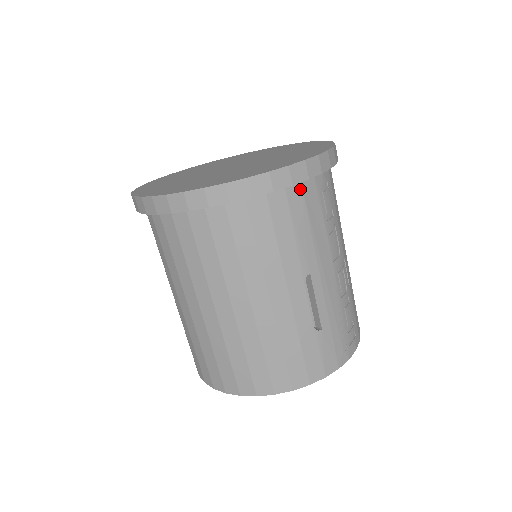
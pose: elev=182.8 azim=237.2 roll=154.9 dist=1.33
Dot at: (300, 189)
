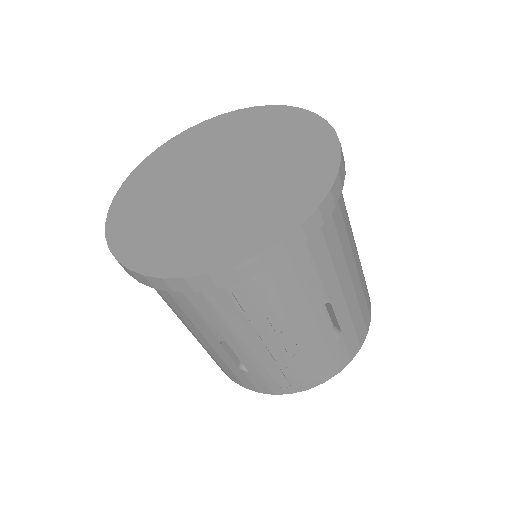
Dot at: occluded
